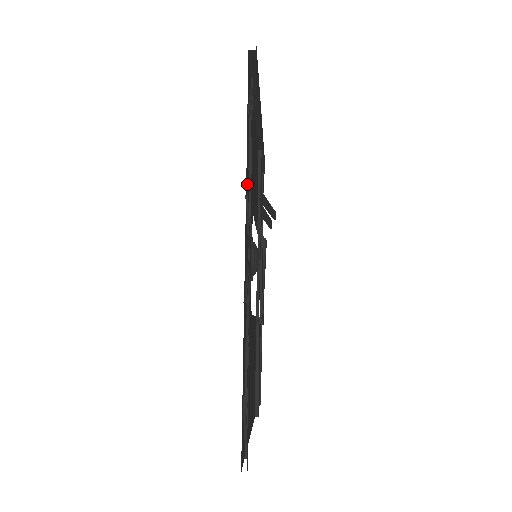
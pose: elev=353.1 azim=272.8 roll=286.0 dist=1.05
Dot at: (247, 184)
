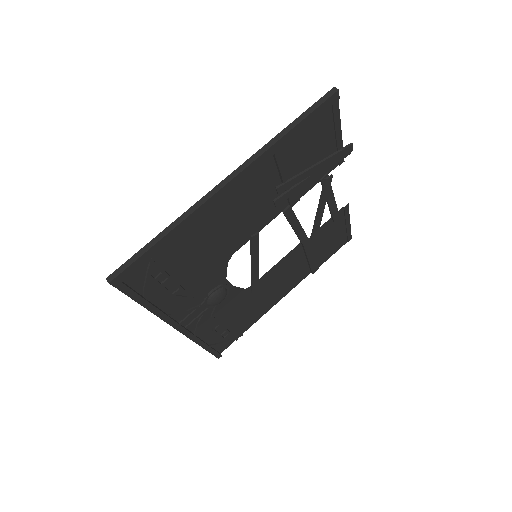
Dot at: (173, 304)
